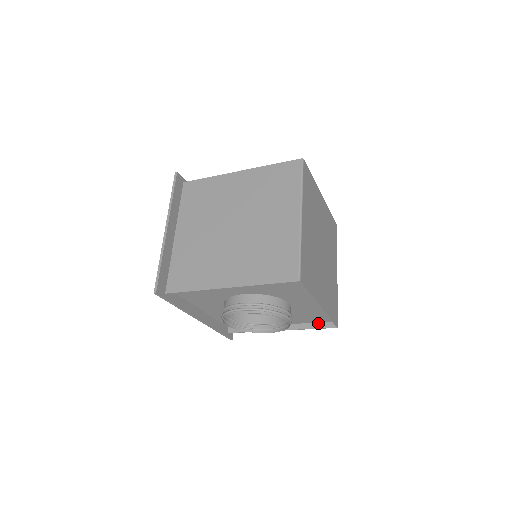
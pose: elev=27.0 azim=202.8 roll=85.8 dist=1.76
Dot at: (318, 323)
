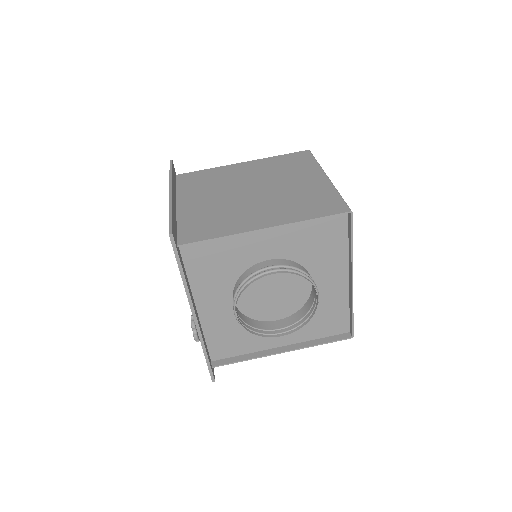
Dot at: (328, 337)
